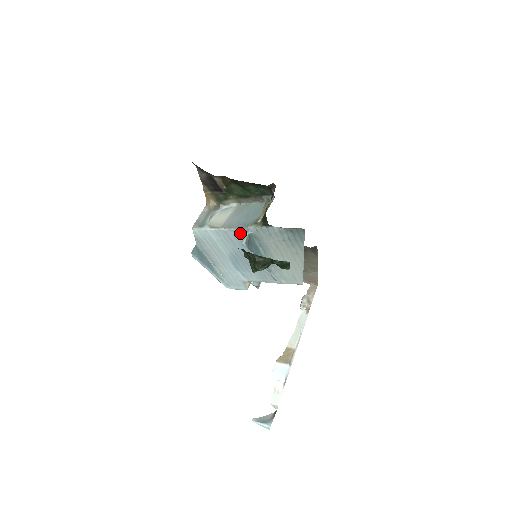
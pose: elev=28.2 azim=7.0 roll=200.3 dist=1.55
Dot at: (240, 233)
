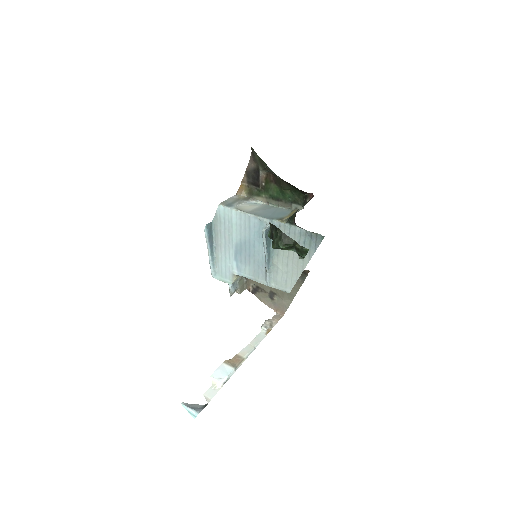
Dot at: (263, 223)
